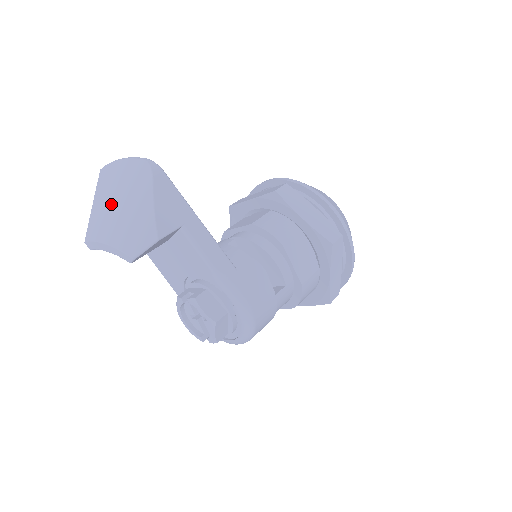
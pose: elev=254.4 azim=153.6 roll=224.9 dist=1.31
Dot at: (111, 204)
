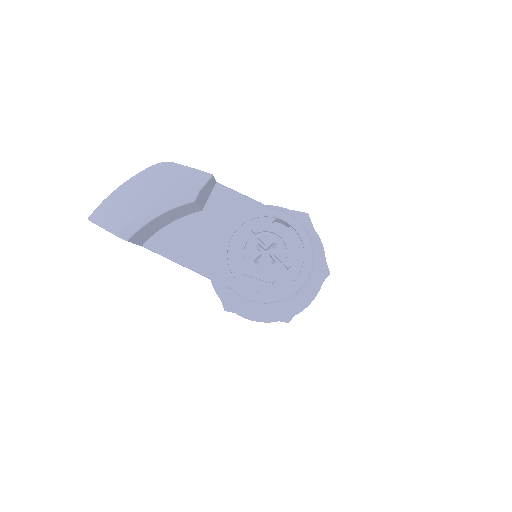
Dot at: (138, 195)
